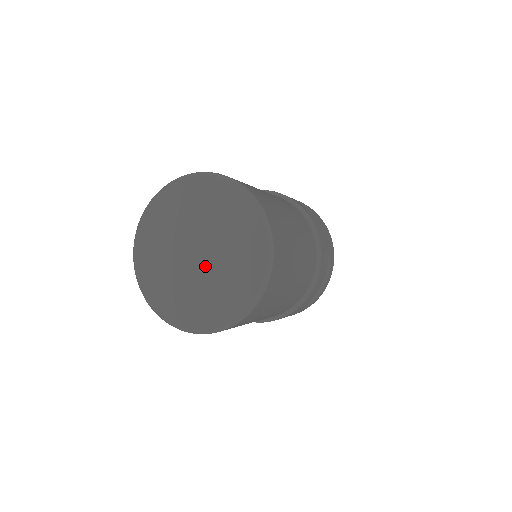
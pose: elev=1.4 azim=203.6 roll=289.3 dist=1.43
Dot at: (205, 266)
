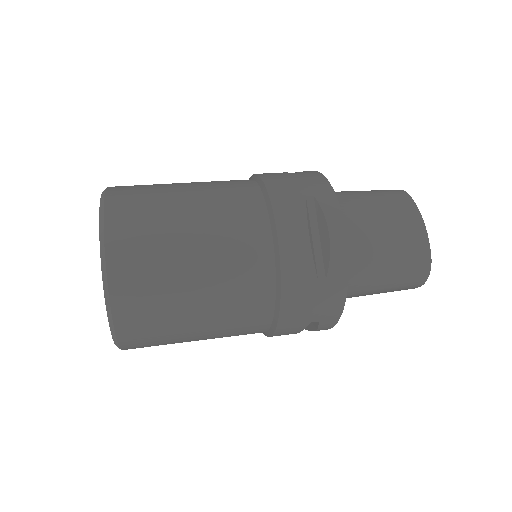
Dot at: occluded
